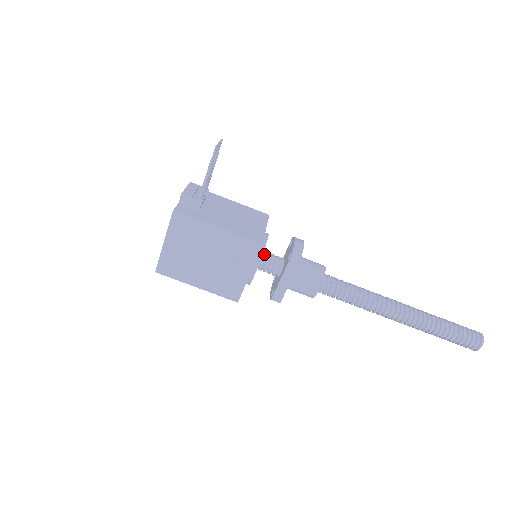
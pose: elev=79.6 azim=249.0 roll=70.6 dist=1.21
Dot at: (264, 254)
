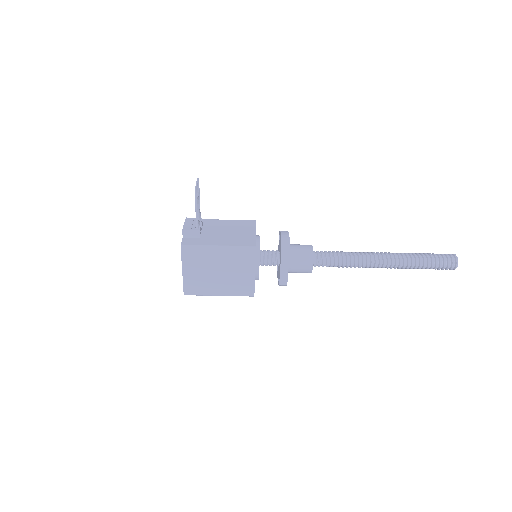
Dot at: (261, 252)
